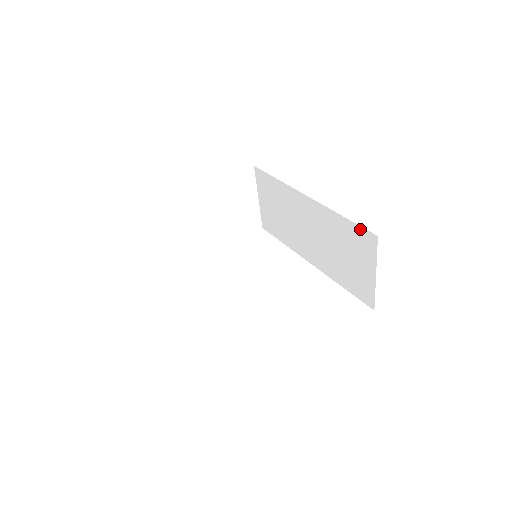
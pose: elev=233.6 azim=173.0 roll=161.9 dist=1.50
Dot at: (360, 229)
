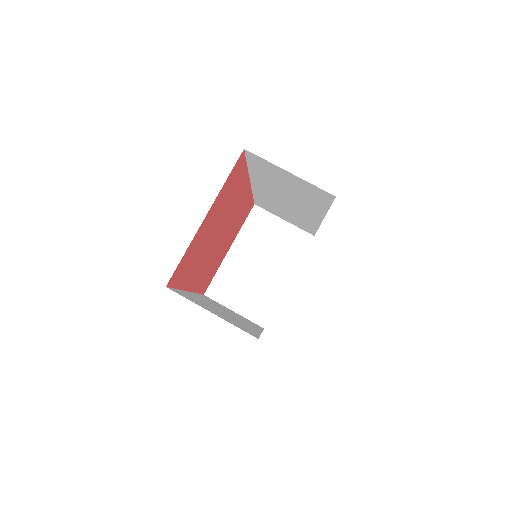
Dot at: (249, 159)
